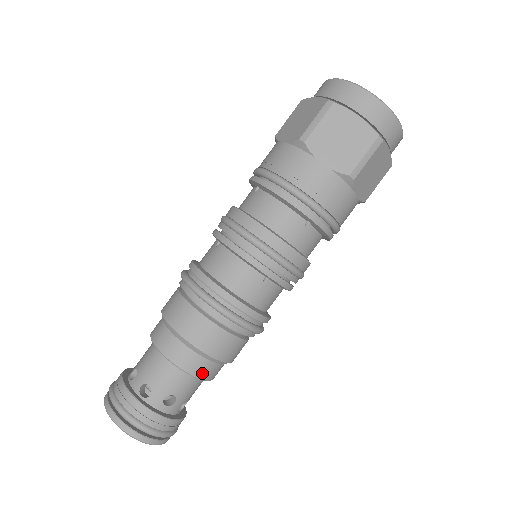
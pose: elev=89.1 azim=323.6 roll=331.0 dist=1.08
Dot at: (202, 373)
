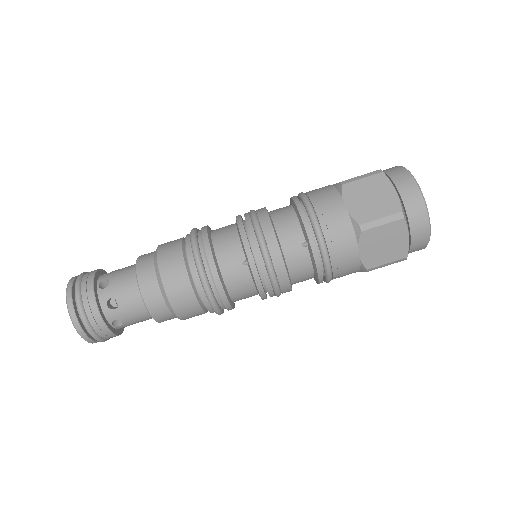
Dot at: (149, 299)
